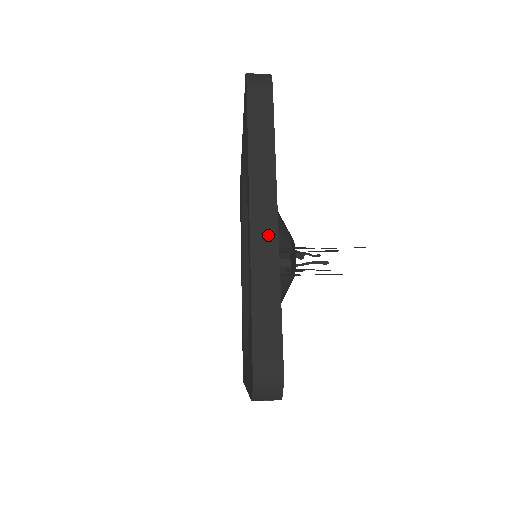
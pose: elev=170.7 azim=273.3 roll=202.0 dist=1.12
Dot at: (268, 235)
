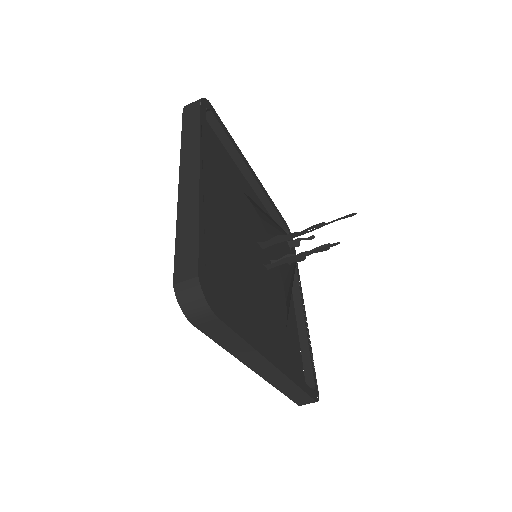
Dot at: (191, 187)
